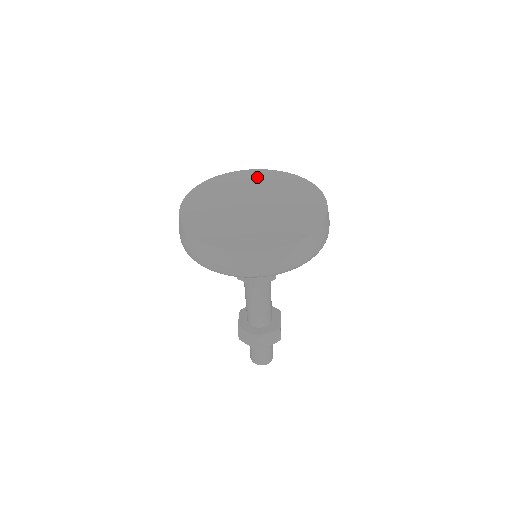
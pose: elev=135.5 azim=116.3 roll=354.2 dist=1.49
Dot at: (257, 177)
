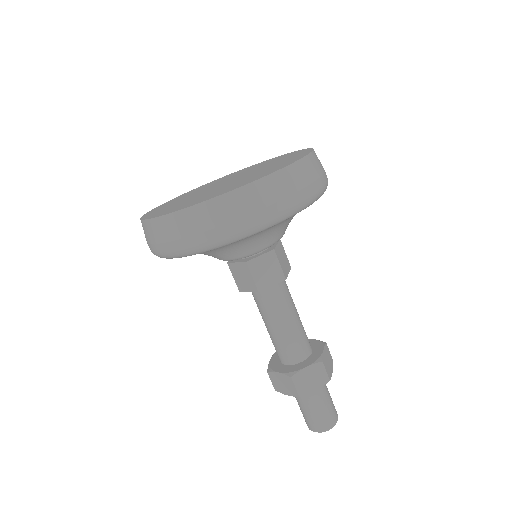
Dot at: (245, 169)
